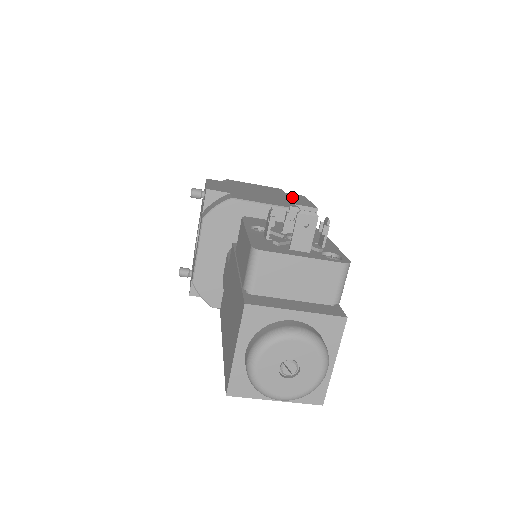
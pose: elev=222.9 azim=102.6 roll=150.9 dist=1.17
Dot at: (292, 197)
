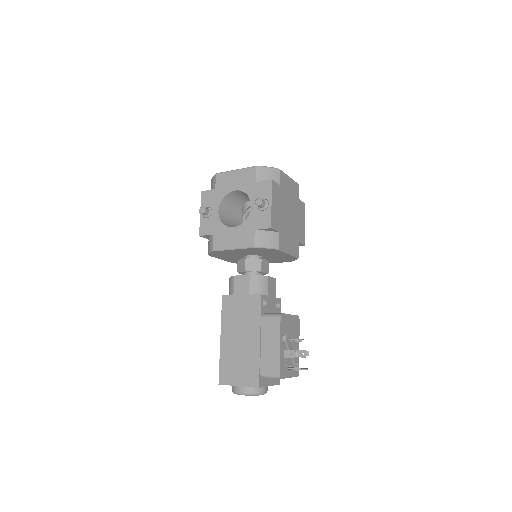
Dot at: (300, 217)
